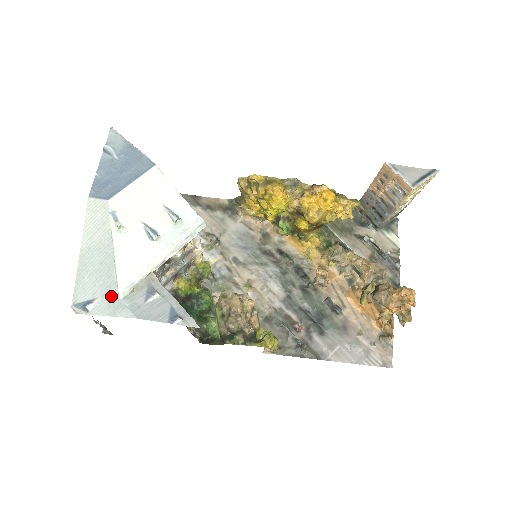
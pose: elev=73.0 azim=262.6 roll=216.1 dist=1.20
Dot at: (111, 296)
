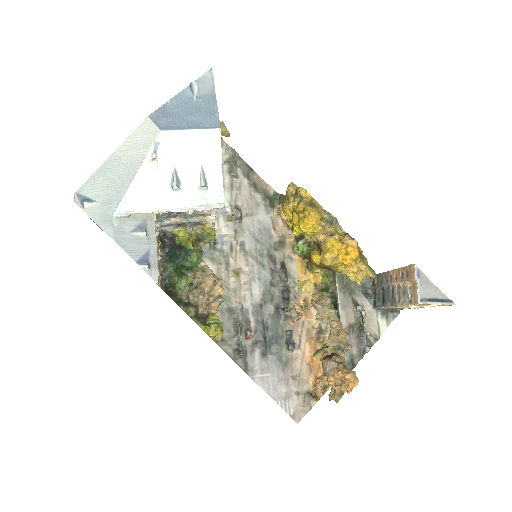
Dot at: (108, 208)
